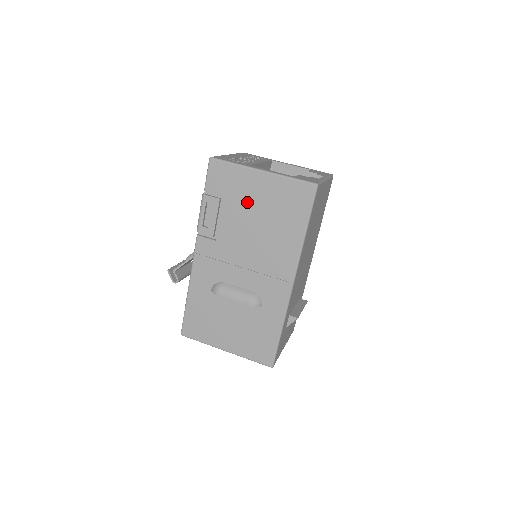
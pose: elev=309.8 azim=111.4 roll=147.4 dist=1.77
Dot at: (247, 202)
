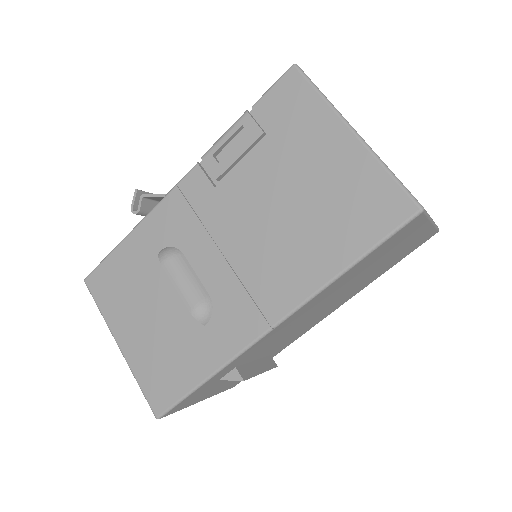
Dot at: (297, 163)
